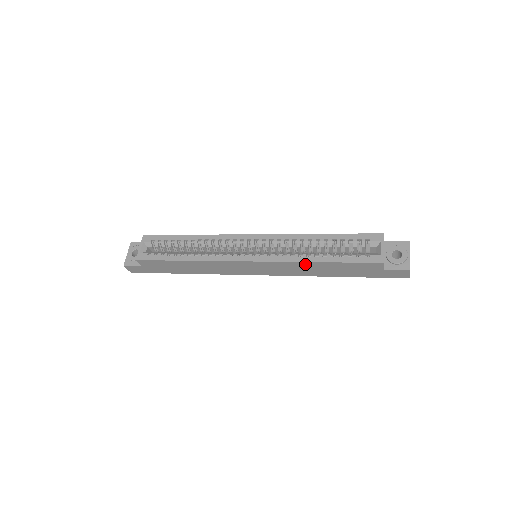
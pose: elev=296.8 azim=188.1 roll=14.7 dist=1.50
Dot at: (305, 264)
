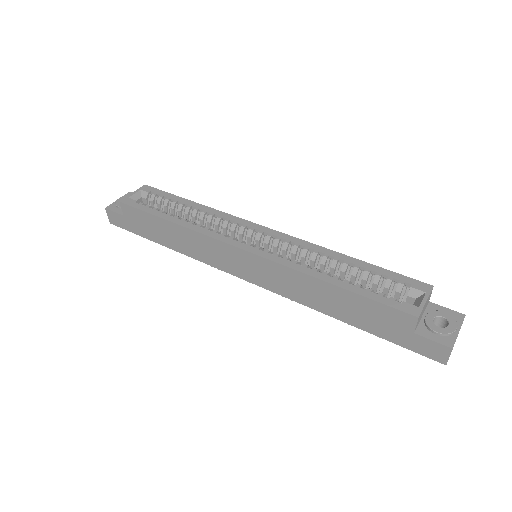
Dot at: (311, 281)
